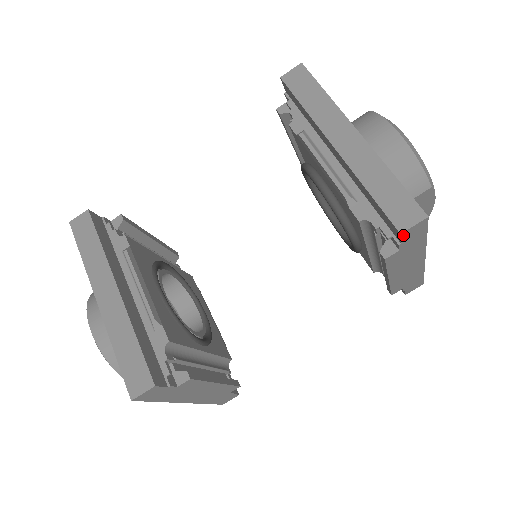
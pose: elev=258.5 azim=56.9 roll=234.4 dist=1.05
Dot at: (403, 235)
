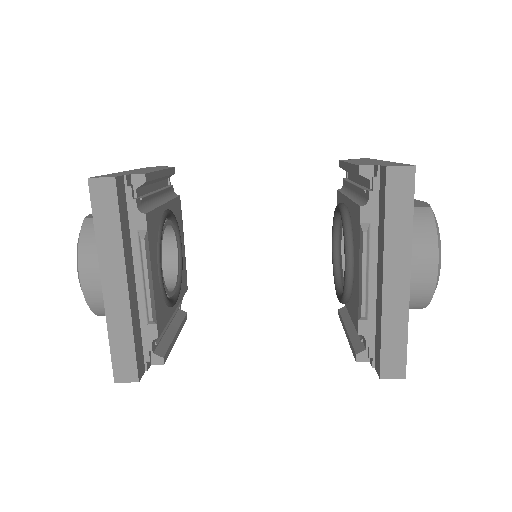
Dot at: (381, 375)
